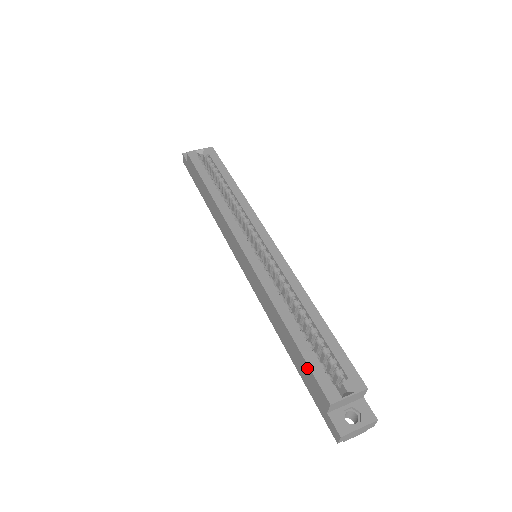
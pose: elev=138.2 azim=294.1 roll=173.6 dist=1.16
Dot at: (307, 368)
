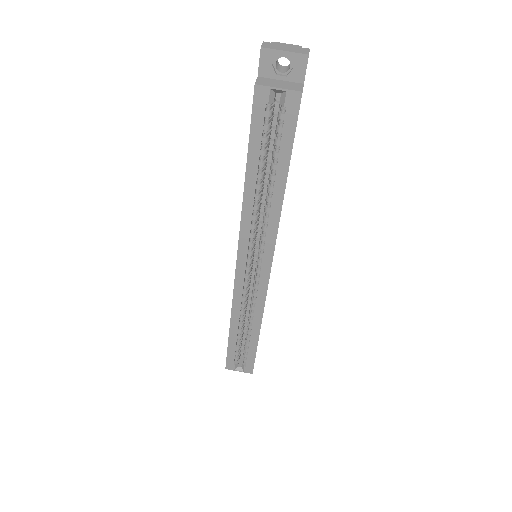
Dot at: (227, 349)
